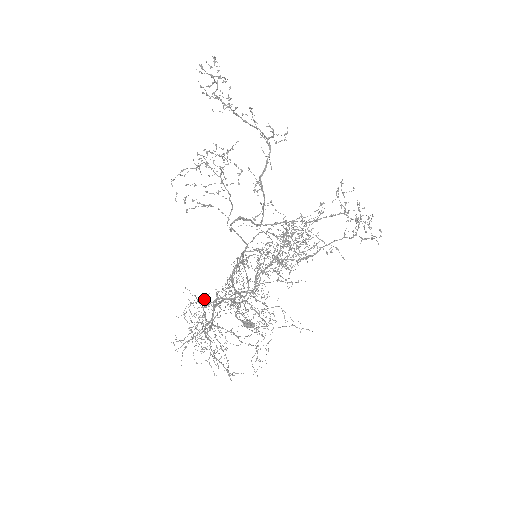
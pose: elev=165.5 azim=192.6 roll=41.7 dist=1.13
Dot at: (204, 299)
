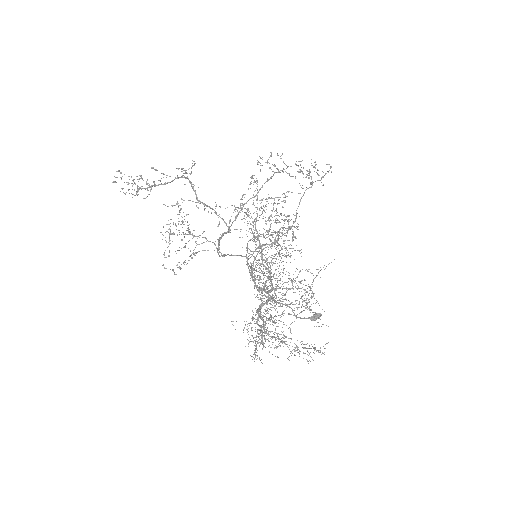
Dot at: (252, 318)
